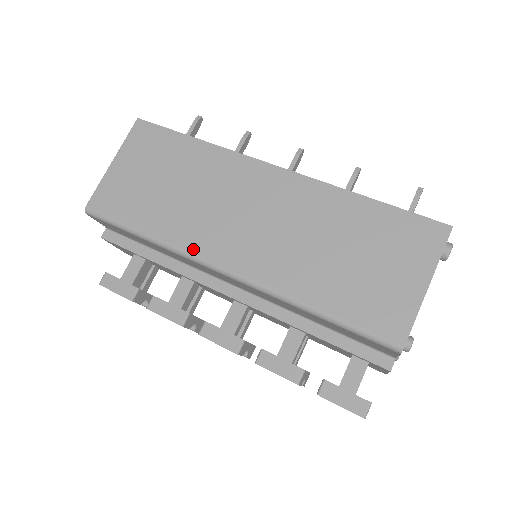
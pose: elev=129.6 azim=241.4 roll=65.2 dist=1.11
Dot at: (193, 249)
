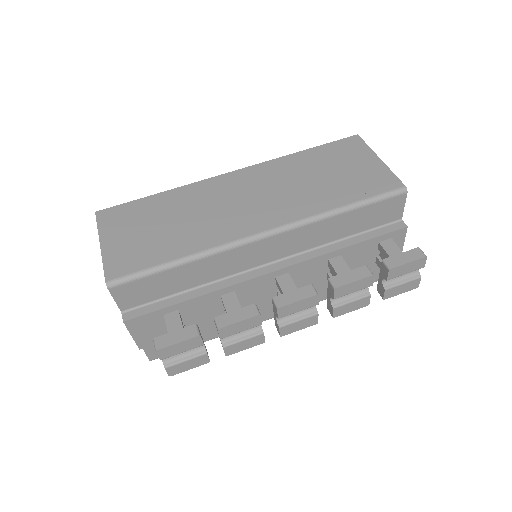
Dot at: (228, 239)
